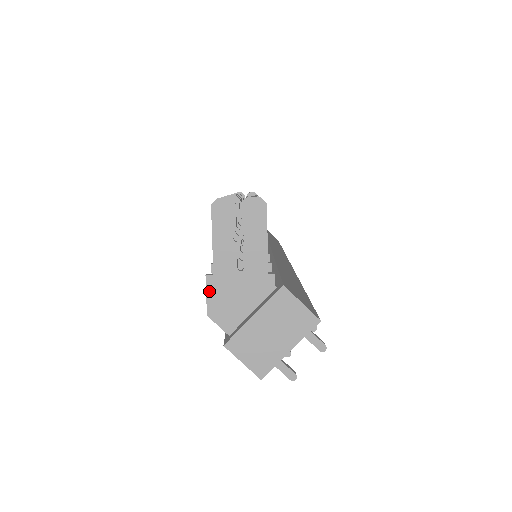
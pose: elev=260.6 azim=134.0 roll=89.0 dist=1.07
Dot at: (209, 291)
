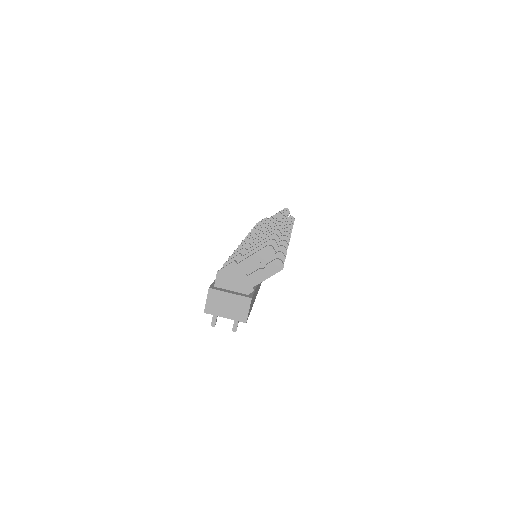
Dot at: (229, 266)
